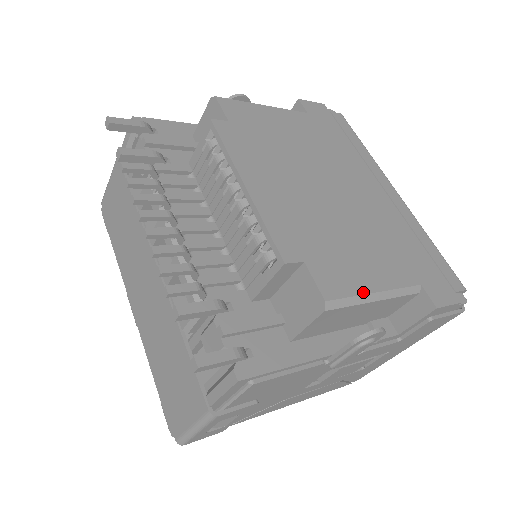
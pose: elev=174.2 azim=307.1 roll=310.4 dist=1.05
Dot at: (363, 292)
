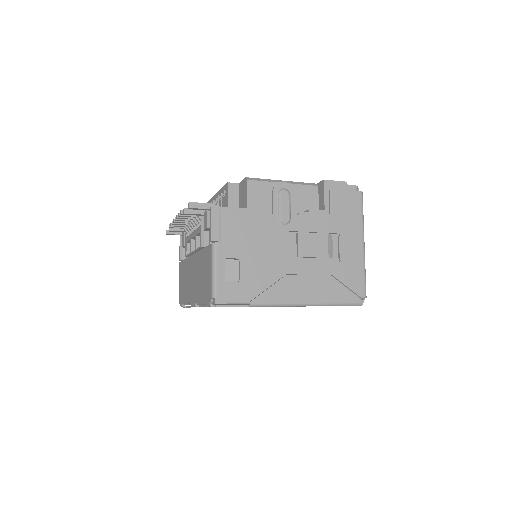
Dot at: (272, 180)
